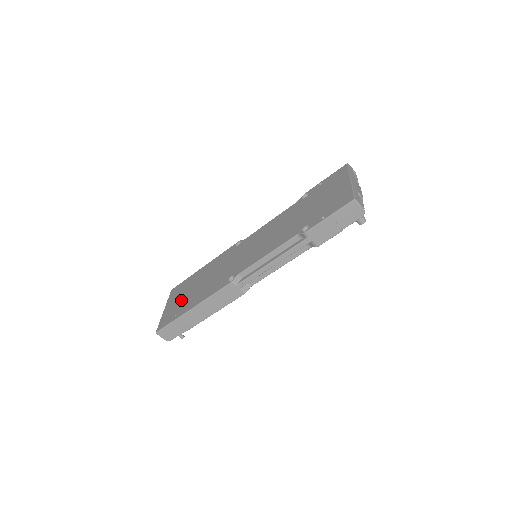
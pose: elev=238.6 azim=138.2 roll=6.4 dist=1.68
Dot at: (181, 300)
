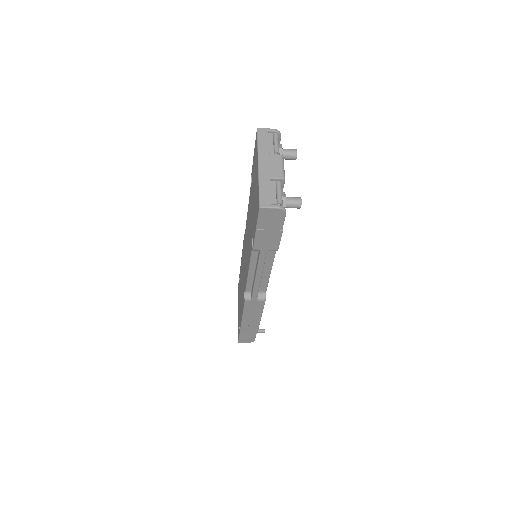
Dot at: (239, 307)
